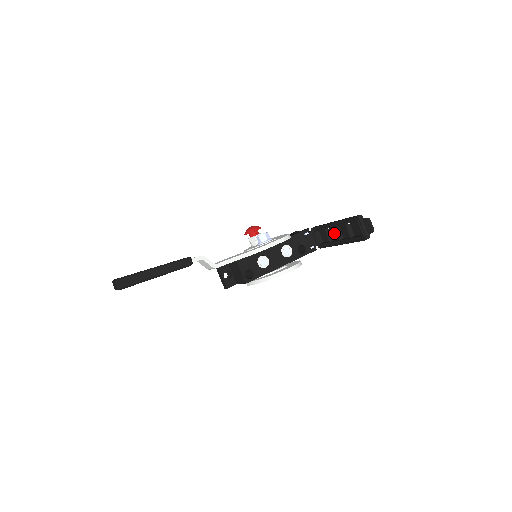
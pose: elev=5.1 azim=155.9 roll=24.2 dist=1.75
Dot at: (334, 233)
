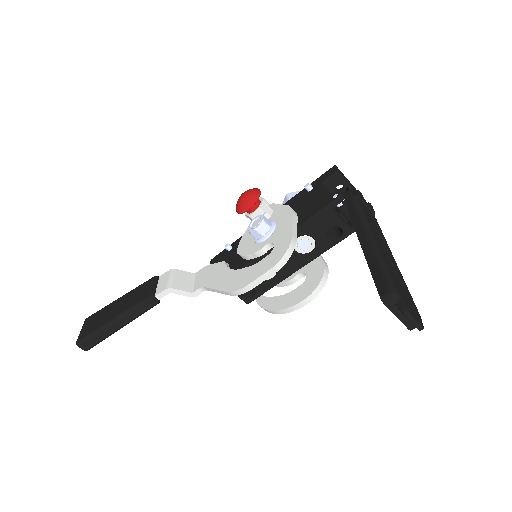
Dot at: occluded
